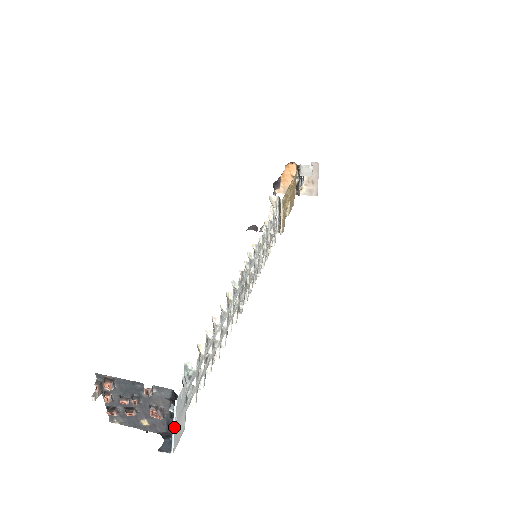
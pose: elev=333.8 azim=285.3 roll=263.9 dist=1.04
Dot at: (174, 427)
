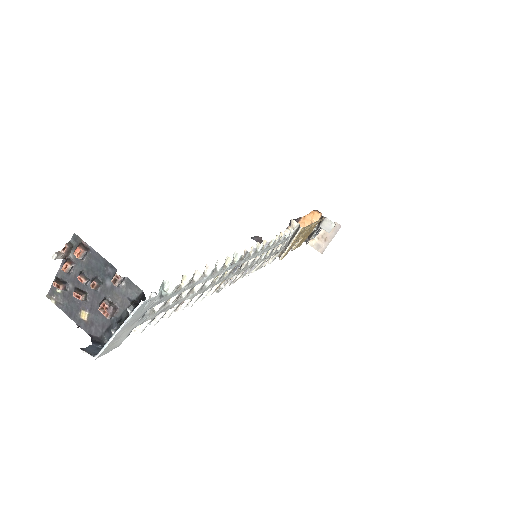
Dot at: (119, 330)
